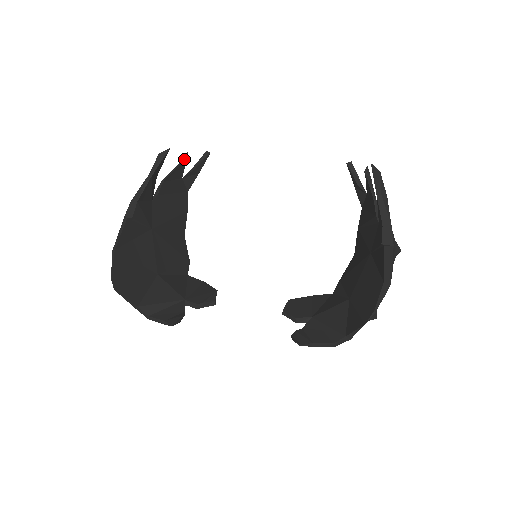
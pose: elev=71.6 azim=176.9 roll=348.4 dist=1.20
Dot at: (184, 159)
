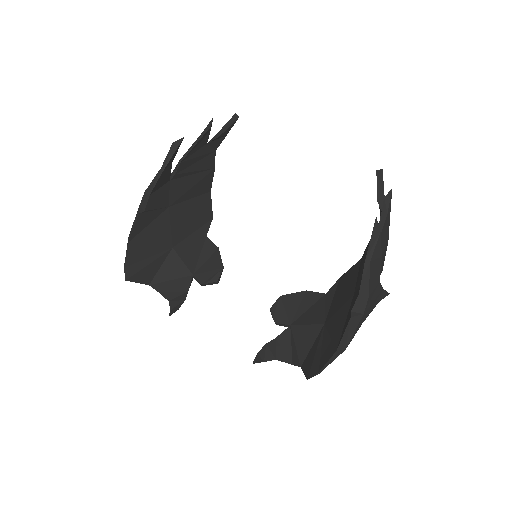
Dot at: (207, 129)
